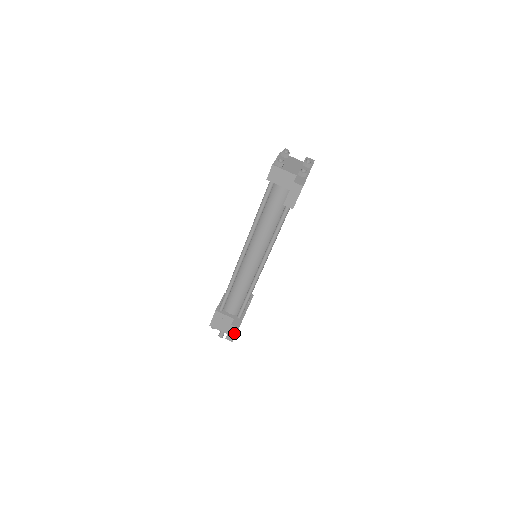
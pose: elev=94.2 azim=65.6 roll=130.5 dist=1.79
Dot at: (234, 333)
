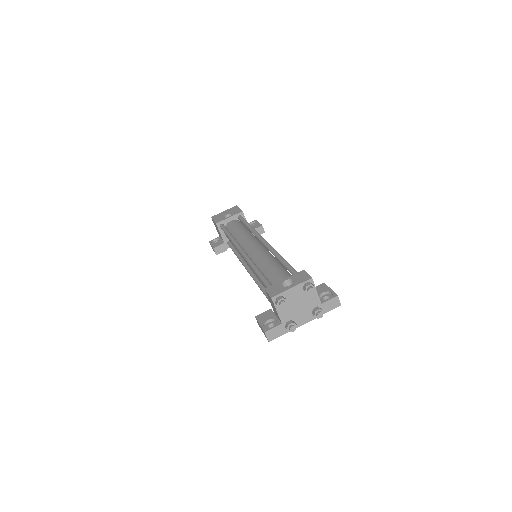
Dot at: occluded
